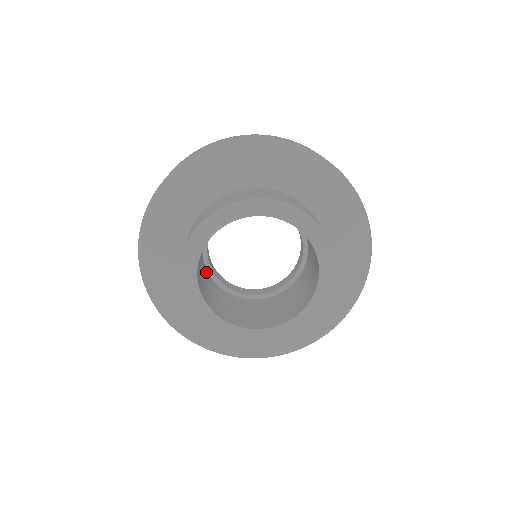
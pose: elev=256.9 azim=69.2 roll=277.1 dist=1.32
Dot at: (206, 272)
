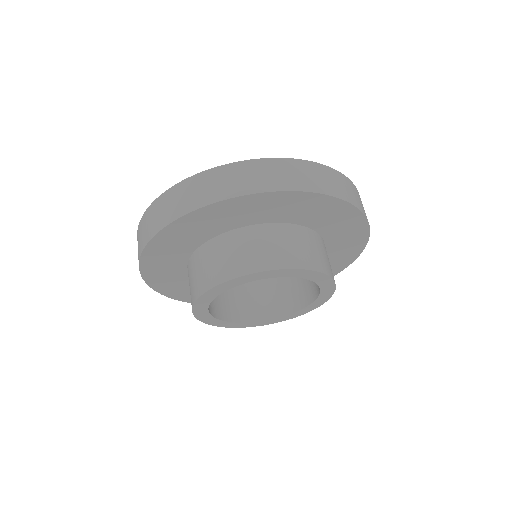
Dot at: occluded
